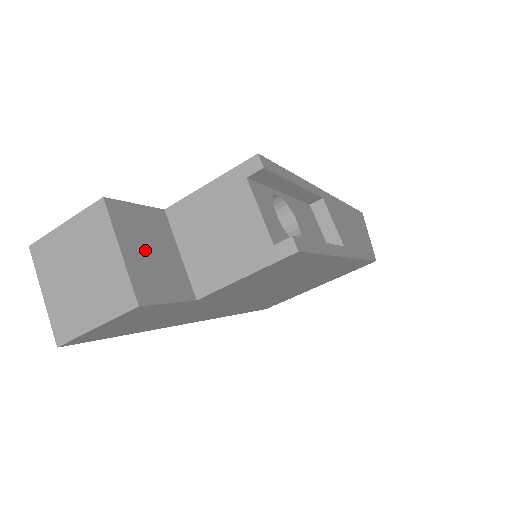
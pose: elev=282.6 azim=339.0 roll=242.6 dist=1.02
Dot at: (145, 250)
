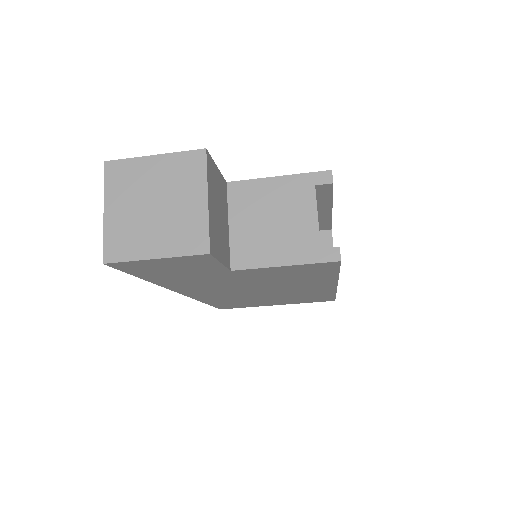
Dot at: (217, 209)
